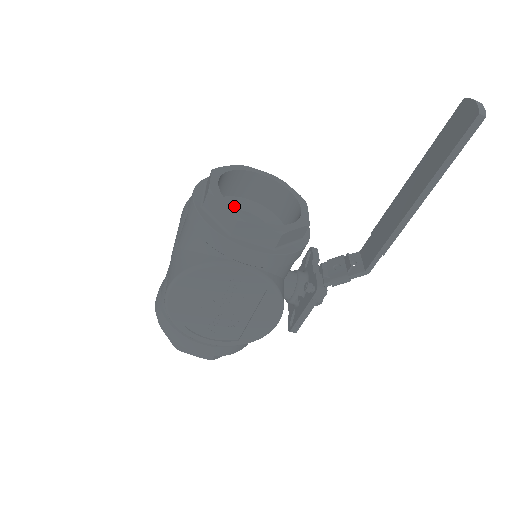
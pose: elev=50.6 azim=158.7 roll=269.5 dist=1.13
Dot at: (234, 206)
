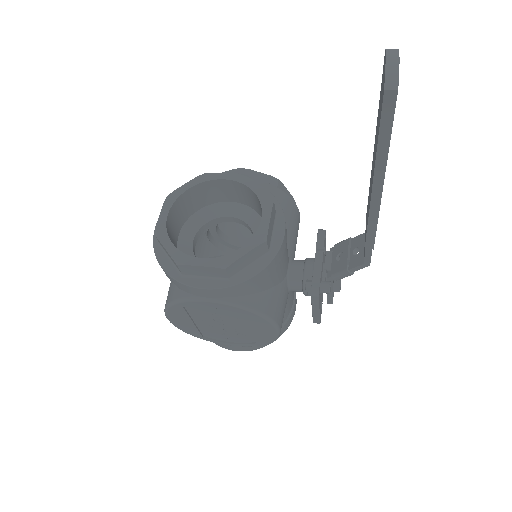
Dot at: (214, 215)
